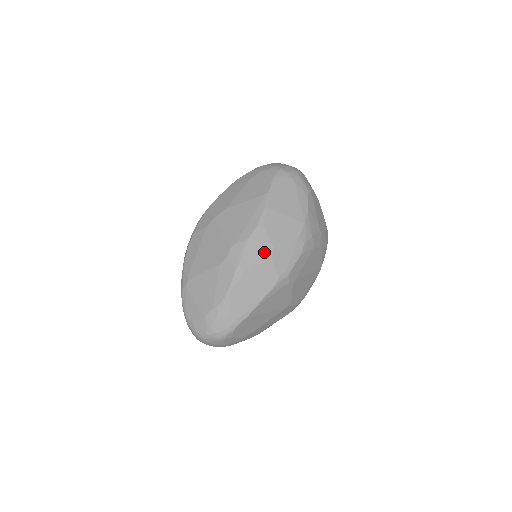
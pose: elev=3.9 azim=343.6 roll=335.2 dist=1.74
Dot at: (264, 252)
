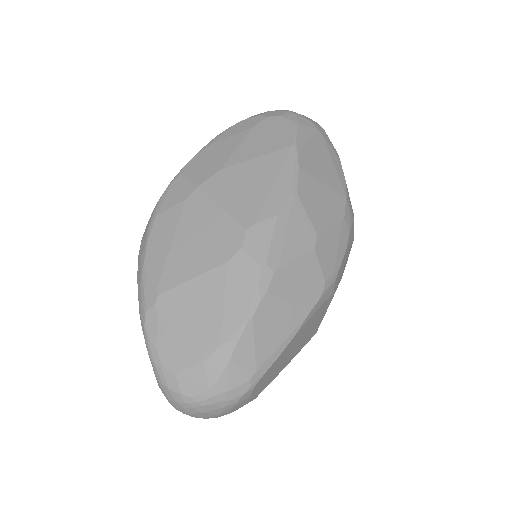
Dot at: (303, 239)
